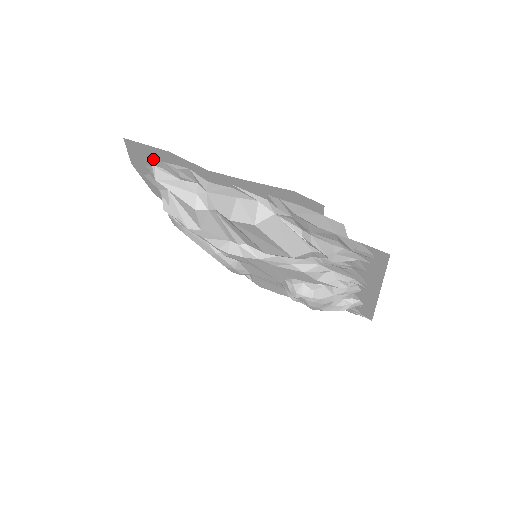
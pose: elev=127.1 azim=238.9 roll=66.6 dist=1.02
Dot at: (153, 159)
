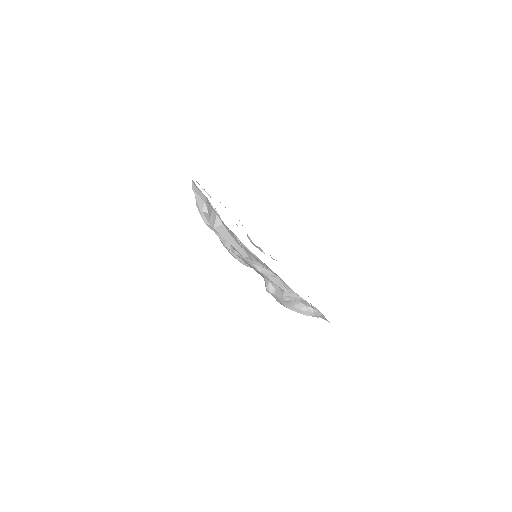
Dot at: occluded
